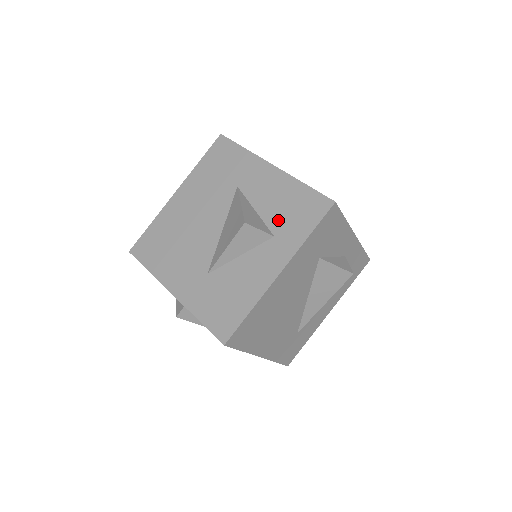
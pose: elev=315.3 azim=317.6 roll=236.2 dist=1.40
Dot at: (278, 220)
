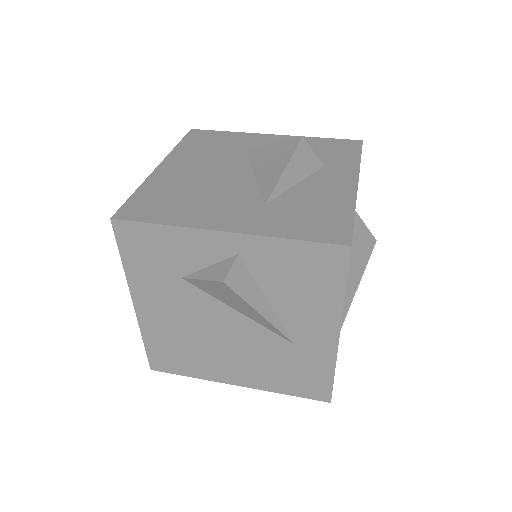
Dot at: occluded
